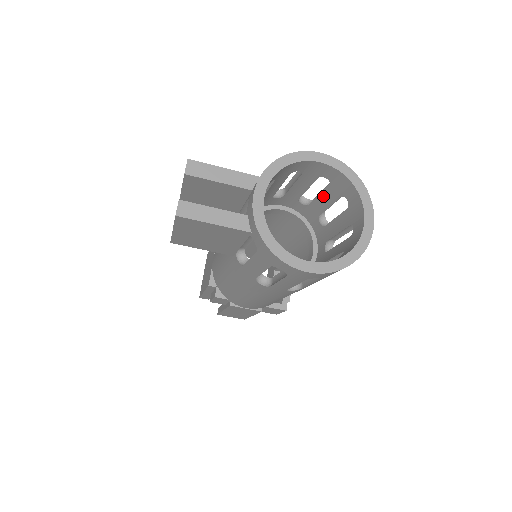
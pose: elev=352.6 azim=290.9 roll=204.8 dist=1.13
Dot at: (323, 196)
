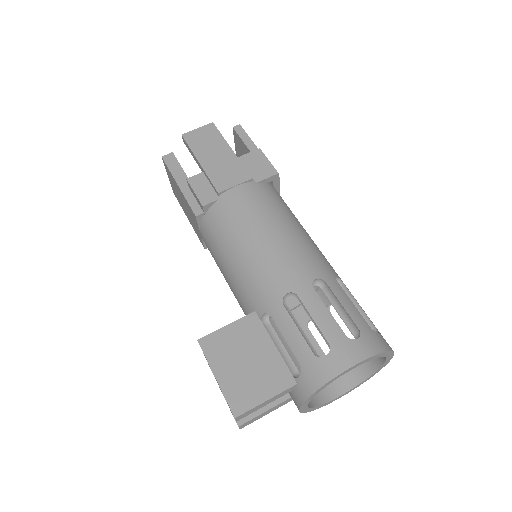
Dot at: (343, 315)
